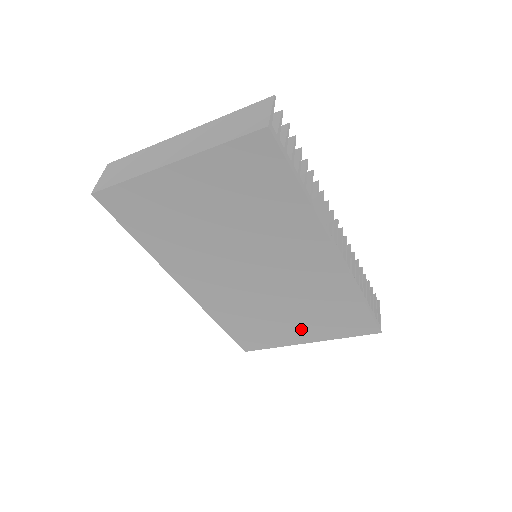
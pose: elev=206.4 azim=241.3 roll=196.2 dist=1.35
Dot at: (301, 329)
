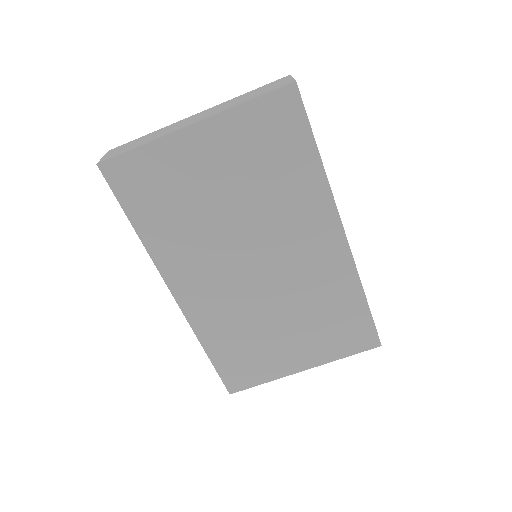
Dot at: (298, 349)
